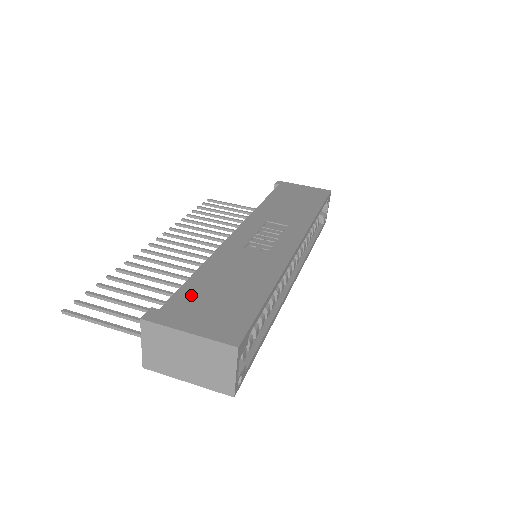
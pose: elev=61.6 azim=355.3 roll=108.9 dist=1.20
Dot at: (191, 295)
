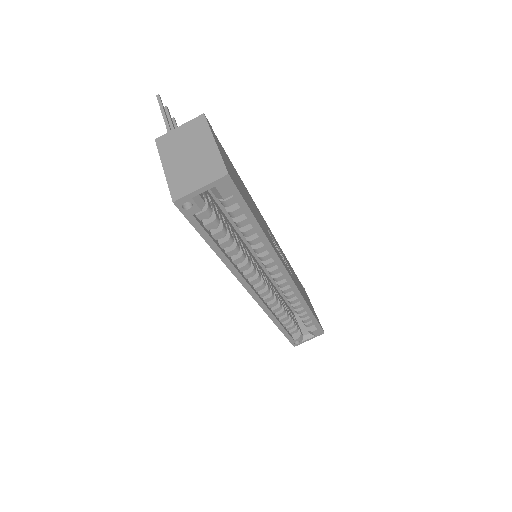
Dot at: (230, 162)
